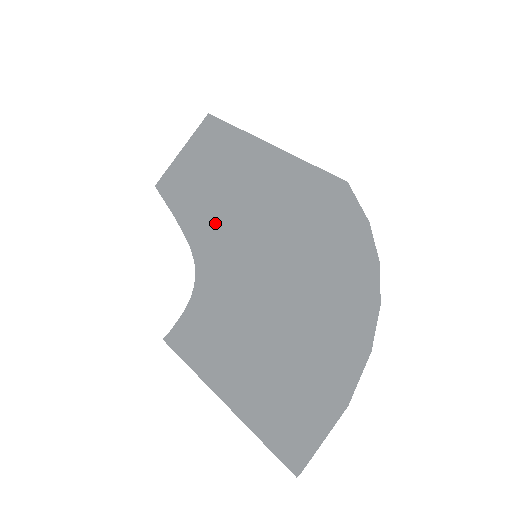
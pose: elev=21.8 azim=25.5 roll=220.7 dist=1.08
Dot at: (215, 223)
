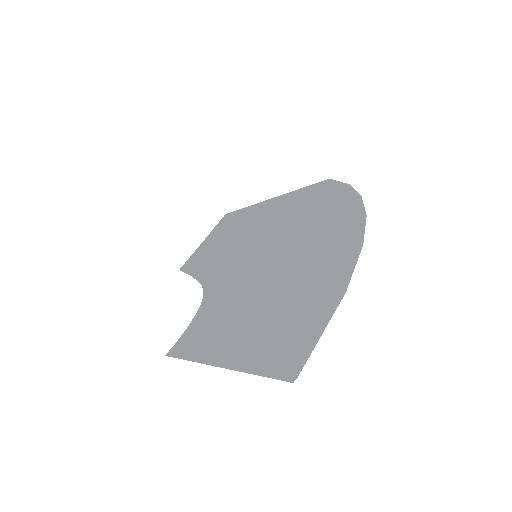
Dot at: (224, 259)
